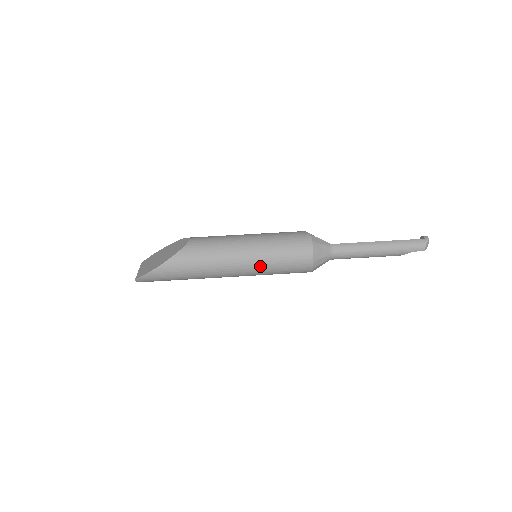
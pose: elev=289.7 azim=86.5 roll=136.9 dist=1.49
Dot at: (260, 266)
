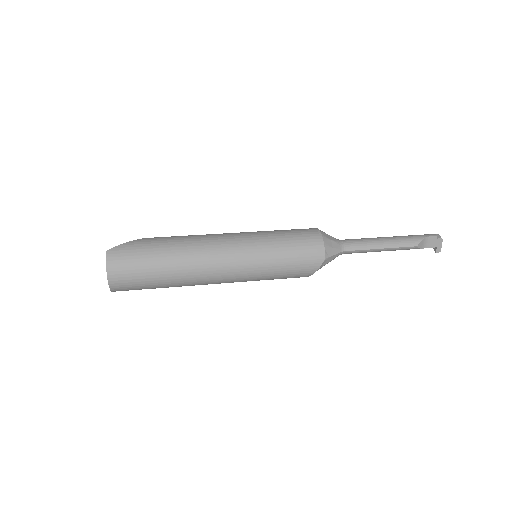
Dot at: (260, 235)
